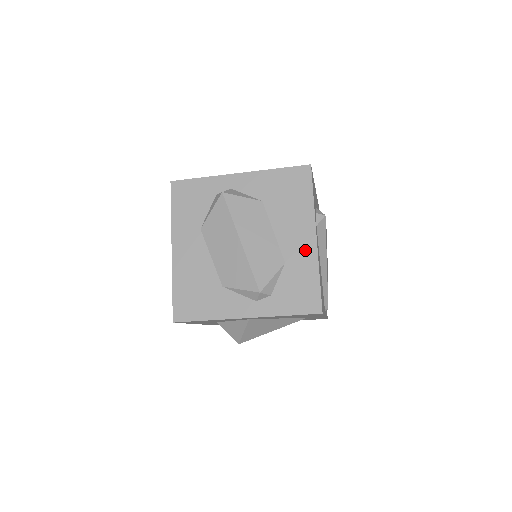
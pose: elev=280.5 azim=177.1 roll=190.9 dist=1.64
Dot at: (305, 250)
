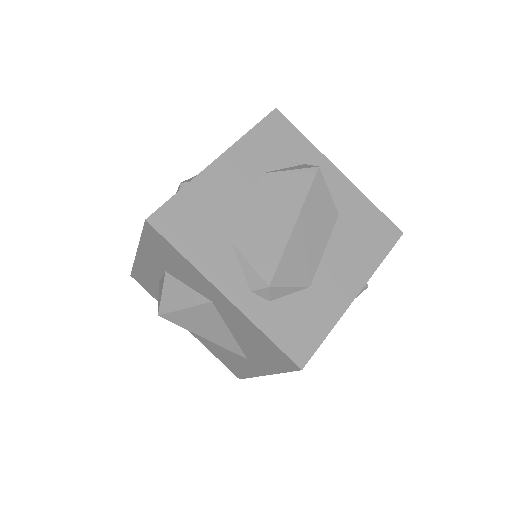
Dot at: (338, 295)
